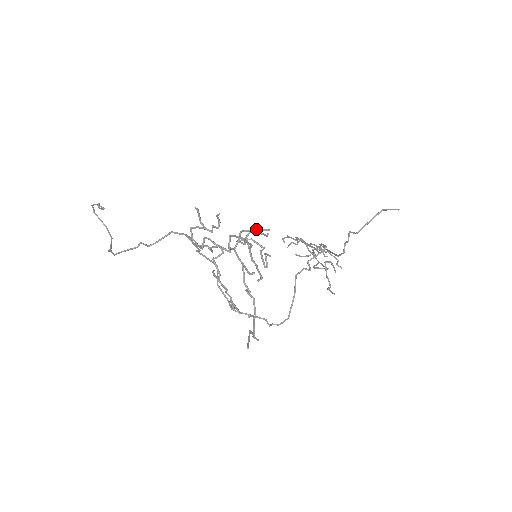
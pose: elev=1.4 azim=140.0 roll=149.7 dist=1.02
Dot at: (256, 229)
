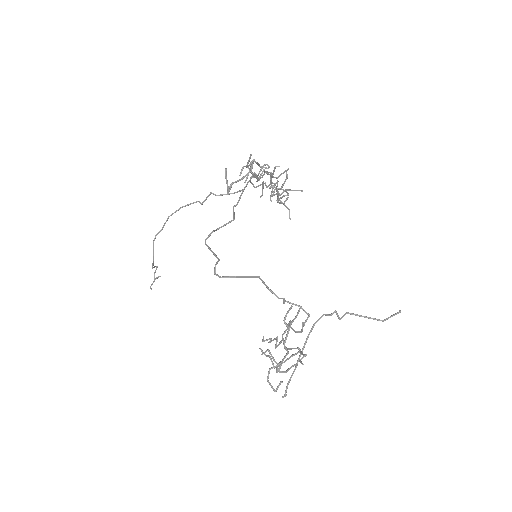
Dot at: (294, 190)
